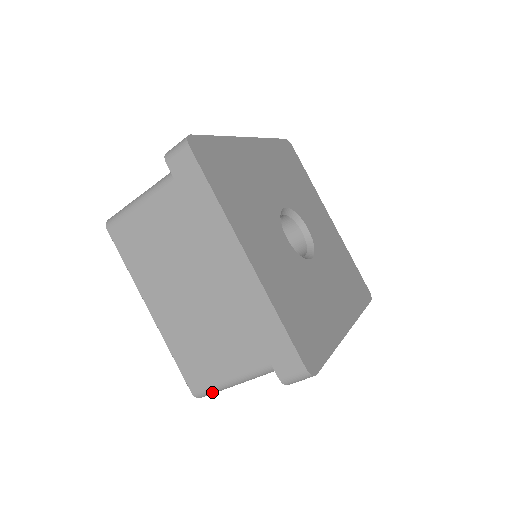
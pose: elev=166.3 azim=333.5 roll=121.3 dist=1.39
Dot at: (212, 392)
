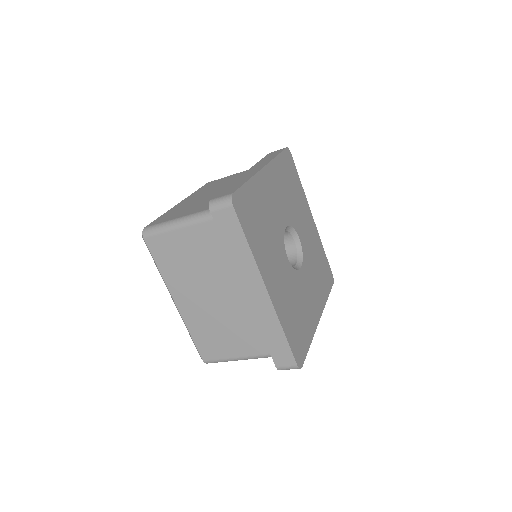
Dot at: occluded
